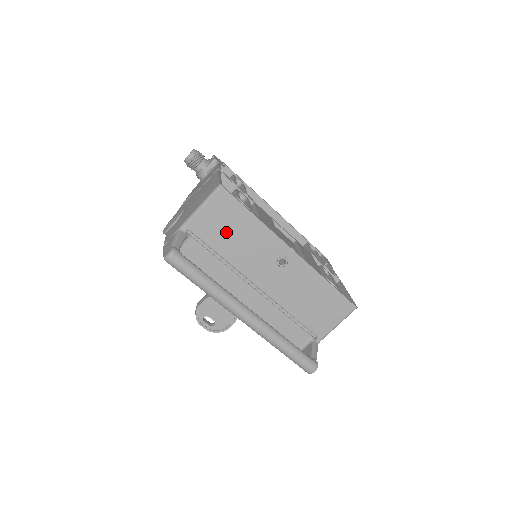
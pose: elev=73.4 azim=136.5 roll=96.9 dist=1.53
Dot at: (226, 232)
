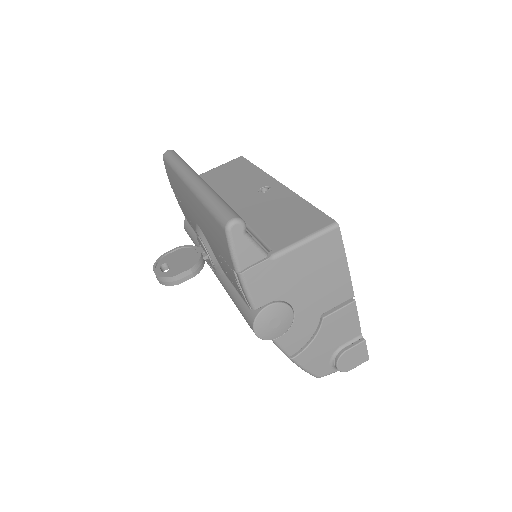
Dot at: (227, 176)
